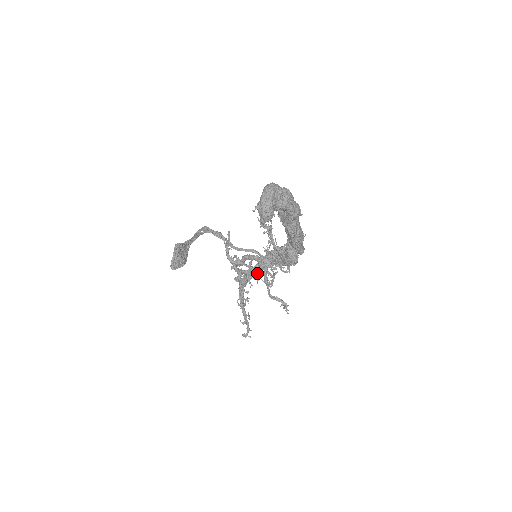
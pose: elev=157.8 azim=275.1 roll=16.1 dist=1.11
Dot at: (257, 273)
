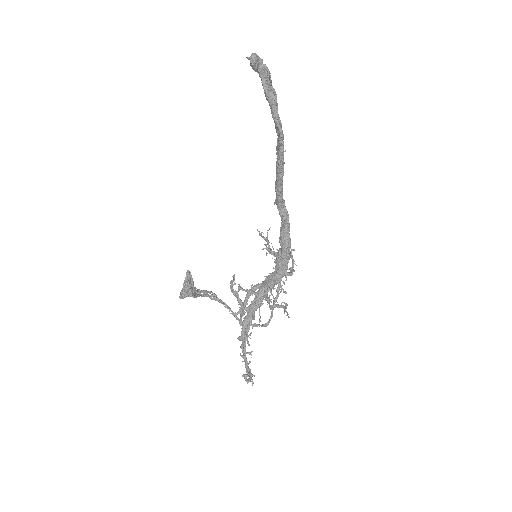
Dot at: (259, 303)
